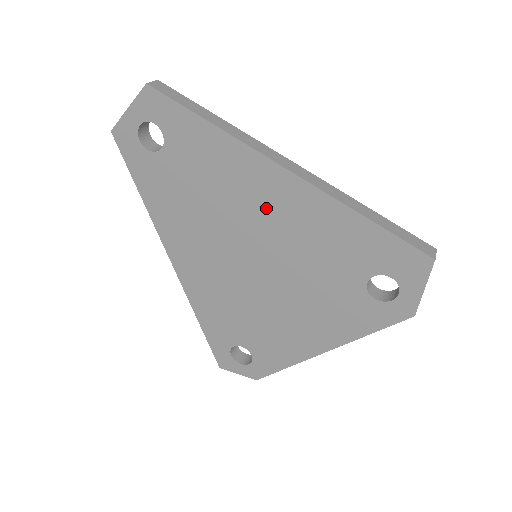
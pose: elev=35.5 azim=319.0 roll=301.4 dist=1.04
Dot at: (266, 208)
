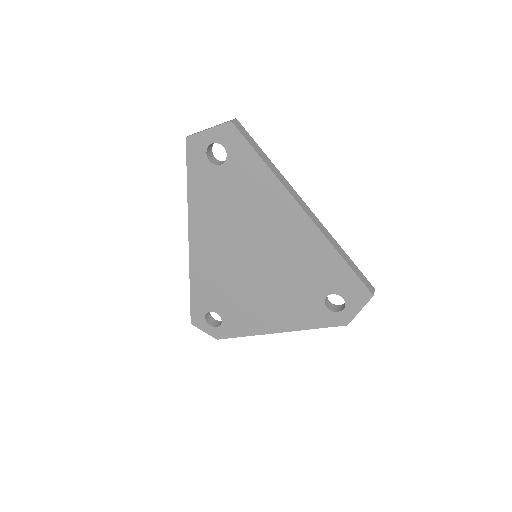
Dot at: (280, 230)
